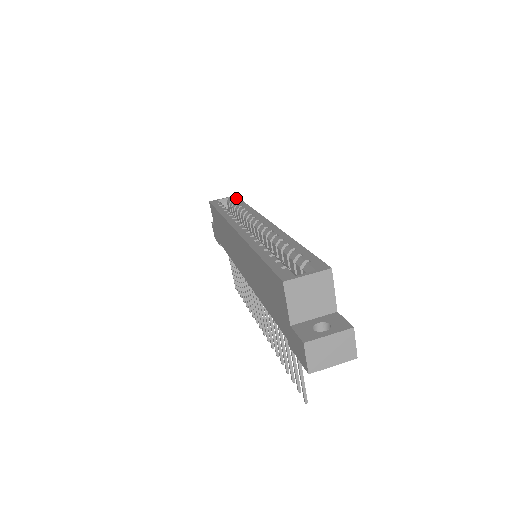
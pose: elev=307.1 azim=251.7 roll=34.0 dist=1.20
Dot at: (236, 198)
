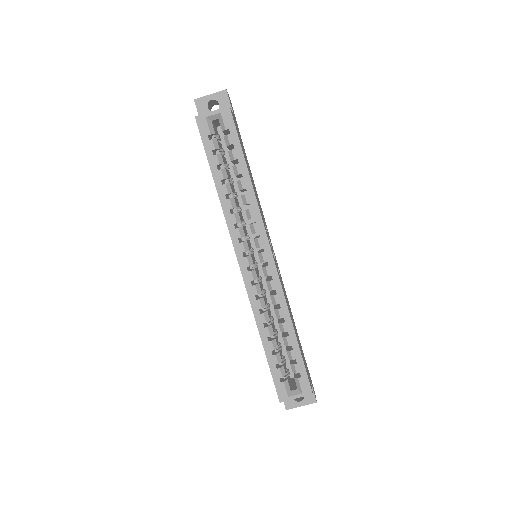
Dot at: (232, 127)
